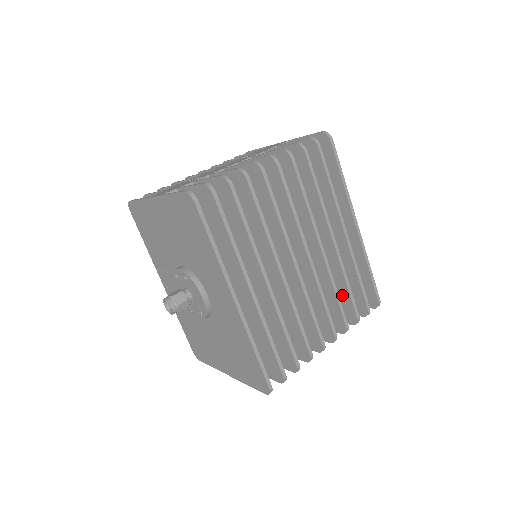
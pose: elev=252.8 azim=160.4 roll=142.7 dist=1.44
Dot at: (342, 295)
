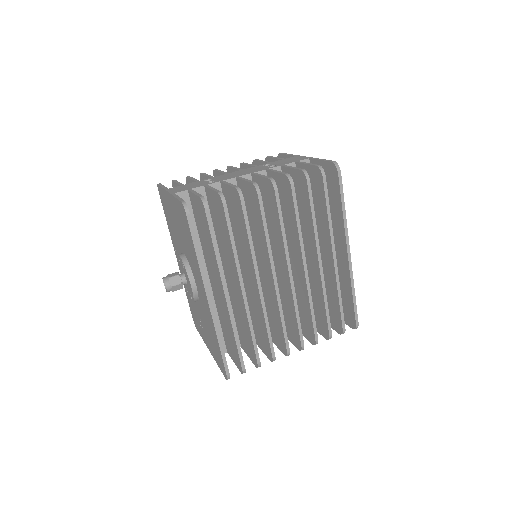
Dot at: (321, 311)
